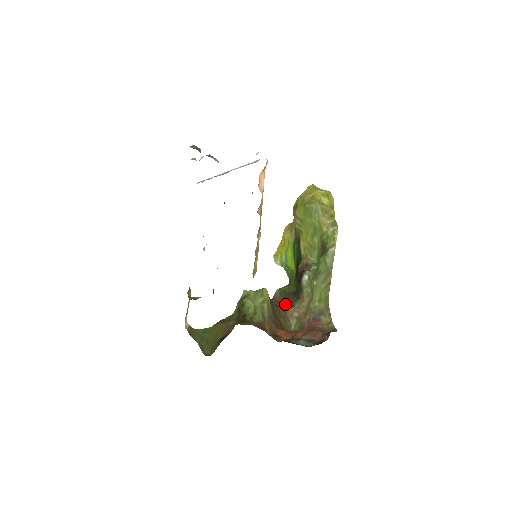
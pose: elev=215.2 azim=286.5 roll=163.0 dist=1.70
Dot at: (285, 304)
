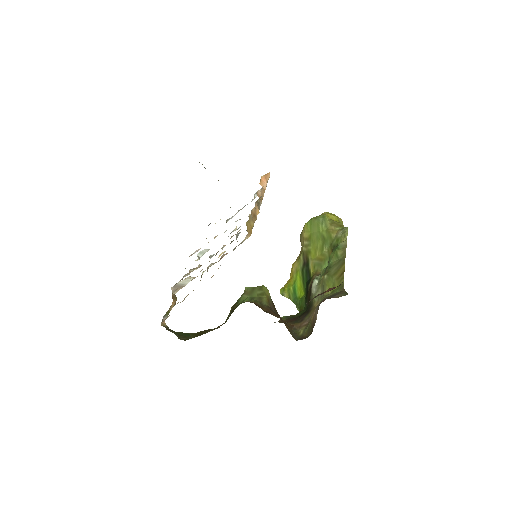
Dot at: (292, 322)
